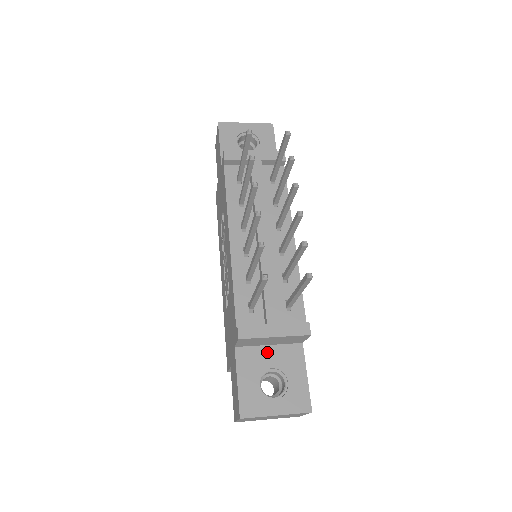
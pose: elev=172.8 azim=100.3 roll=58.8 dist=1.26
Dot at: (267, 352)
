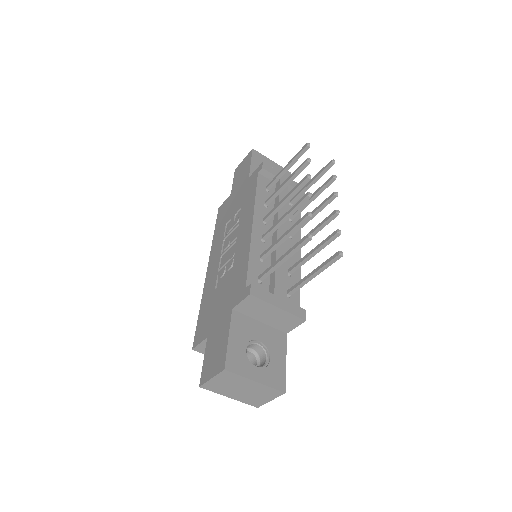
Dot at: (258, 326)
